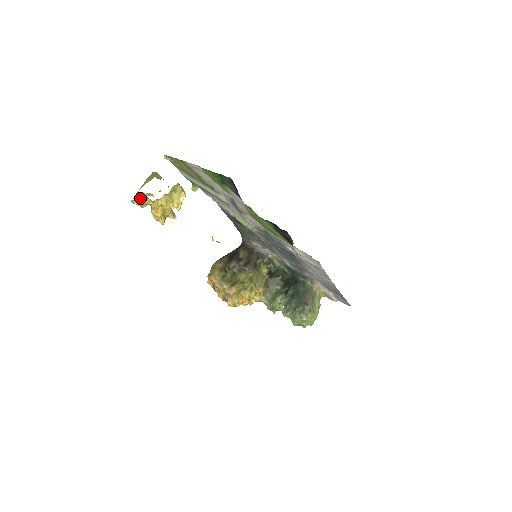
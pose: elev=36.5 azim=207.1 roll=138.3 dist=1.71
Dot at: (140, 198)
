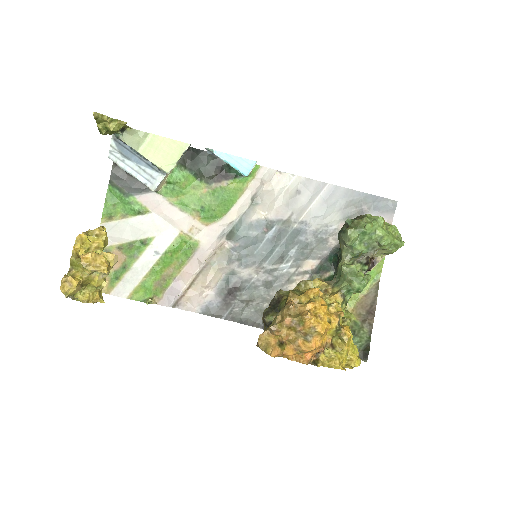
Dot at: (66, 276)
